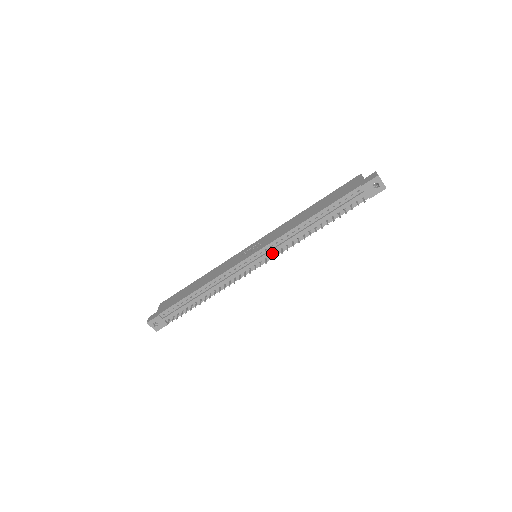
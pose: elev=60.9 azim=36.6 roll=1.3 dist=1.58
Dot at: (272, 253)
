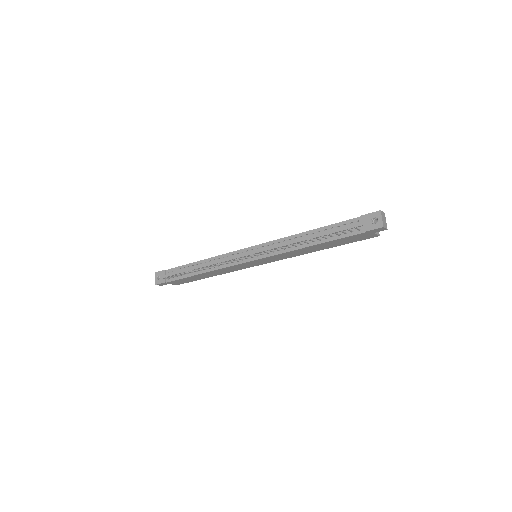
Dot at: (265, 253)
